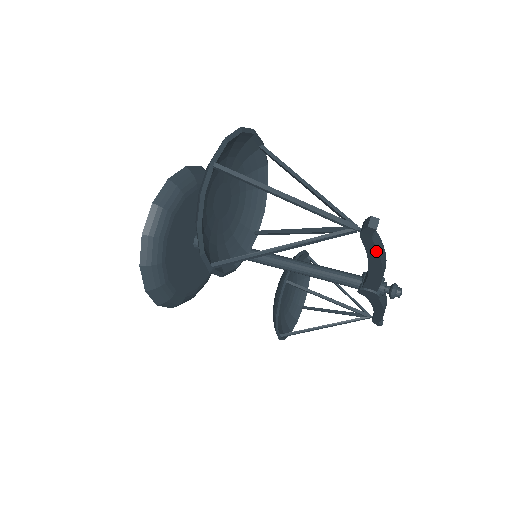
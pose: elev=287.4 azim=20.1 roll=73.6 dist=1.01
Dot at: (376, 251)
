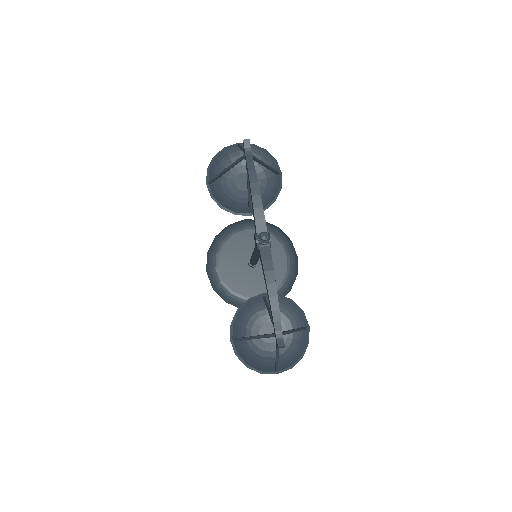
Dot at: (247, 166)
